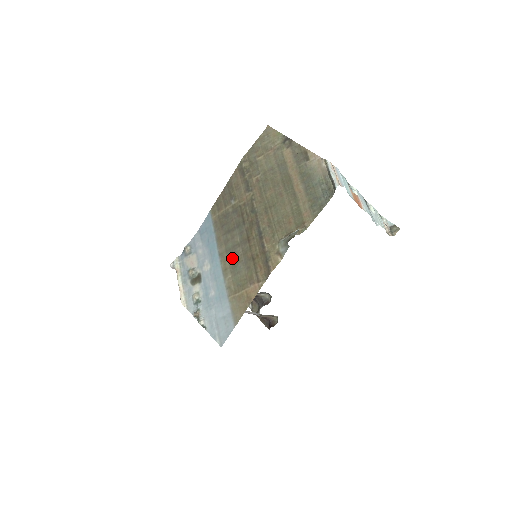
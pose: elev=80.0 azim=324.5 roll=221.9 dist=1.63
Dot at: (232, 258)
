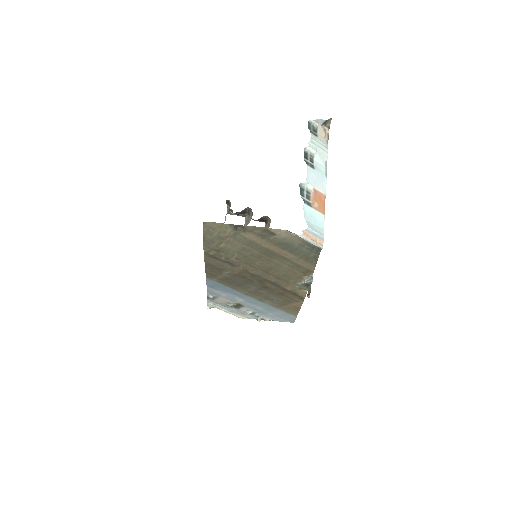
Dot at: (260, 295)
